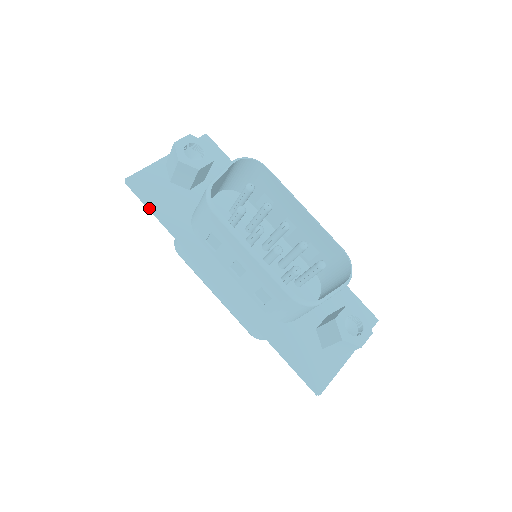
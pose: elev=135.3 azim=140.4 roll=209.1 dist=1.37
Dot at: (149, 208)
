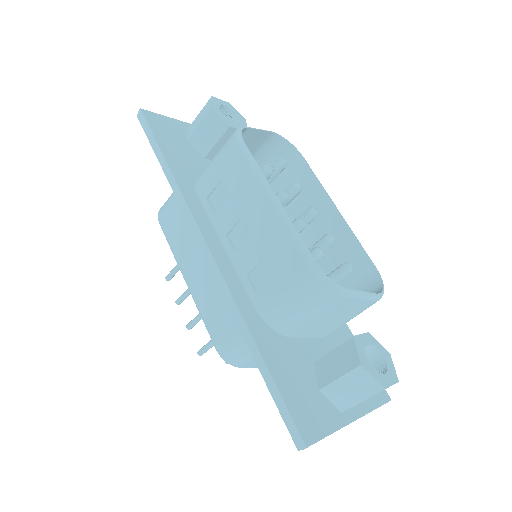
Dot at: (154, 144)
